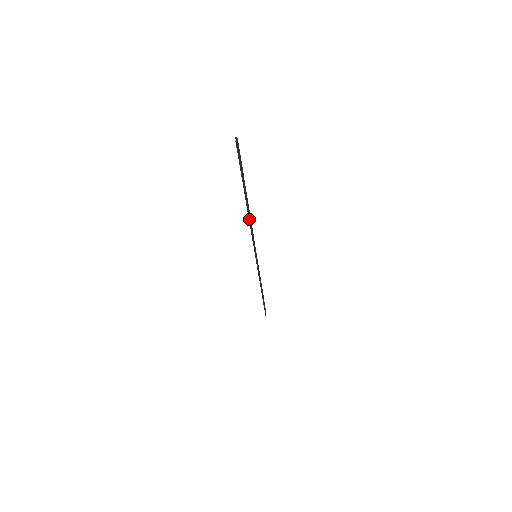
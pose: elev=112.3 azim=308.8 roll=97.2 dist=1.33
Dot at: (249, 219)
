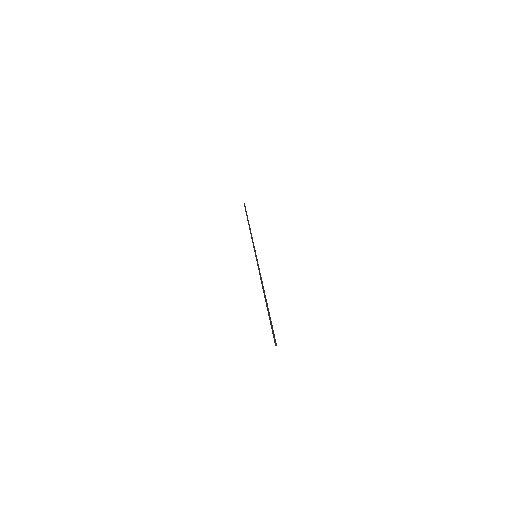
Dot at: occluded
